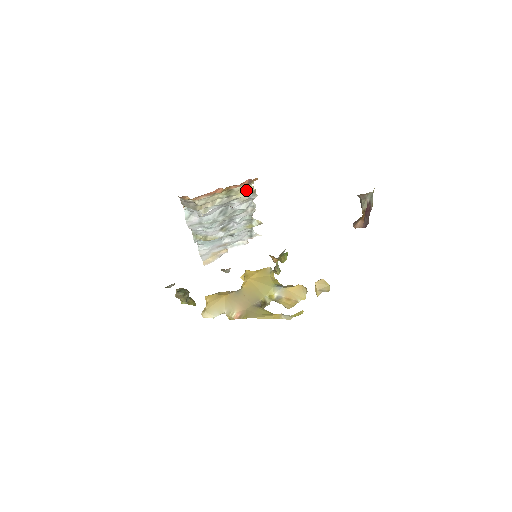
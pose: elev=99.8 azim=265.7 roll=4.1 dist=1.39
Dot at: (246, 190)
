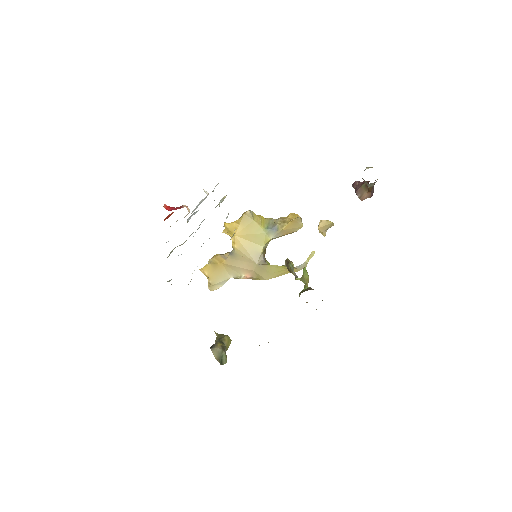
Dot at: occluded
